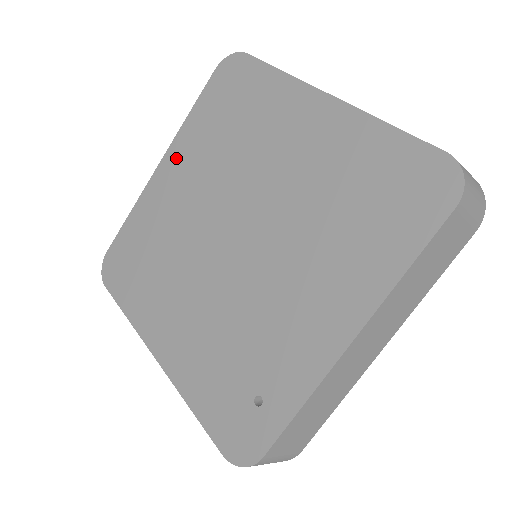
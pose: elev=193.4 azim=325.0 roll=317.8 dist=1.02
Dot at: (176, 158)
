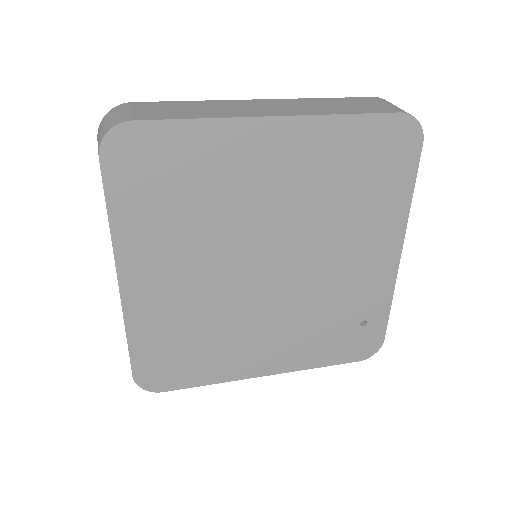
Dot at: (138, 262)
